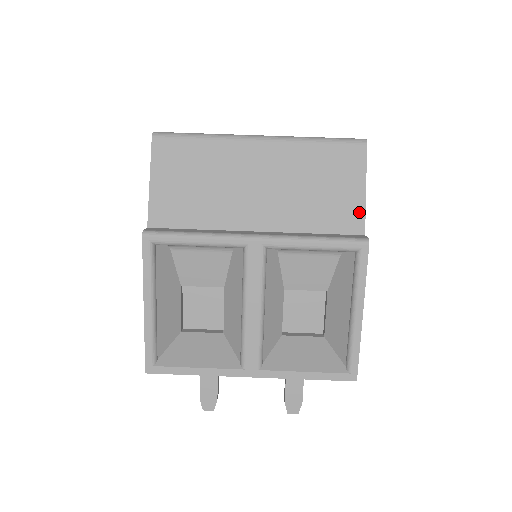
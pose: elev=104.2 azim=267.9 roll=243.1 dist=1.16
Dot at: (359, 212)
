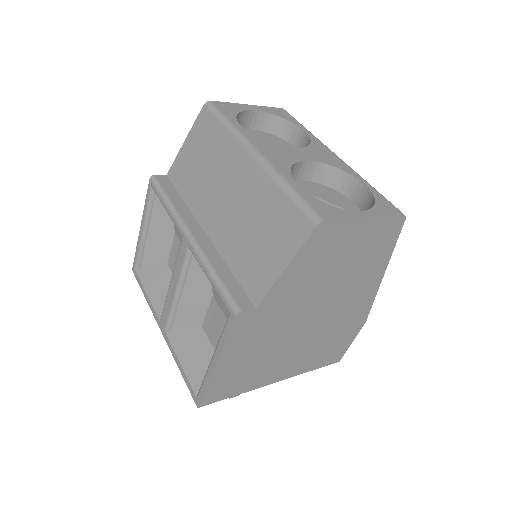
Dot at: (266, 284)
